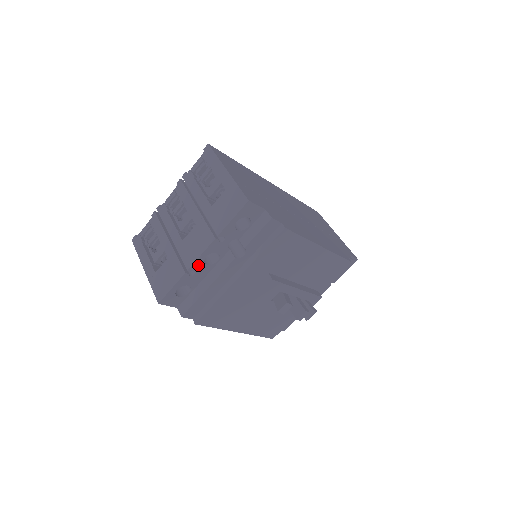
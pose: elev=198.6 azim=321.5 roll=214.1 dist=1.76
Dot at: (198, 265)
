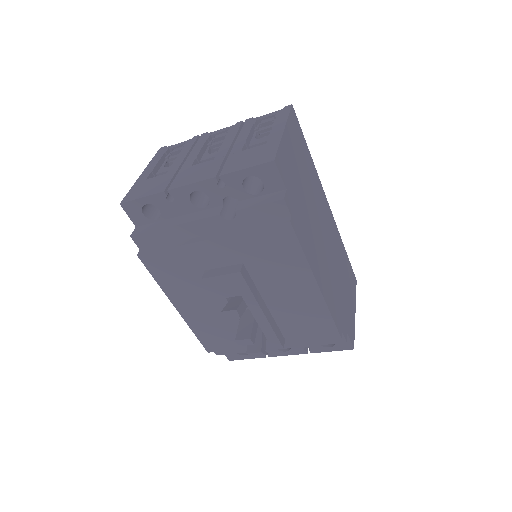
Dot at: (182, 194)
